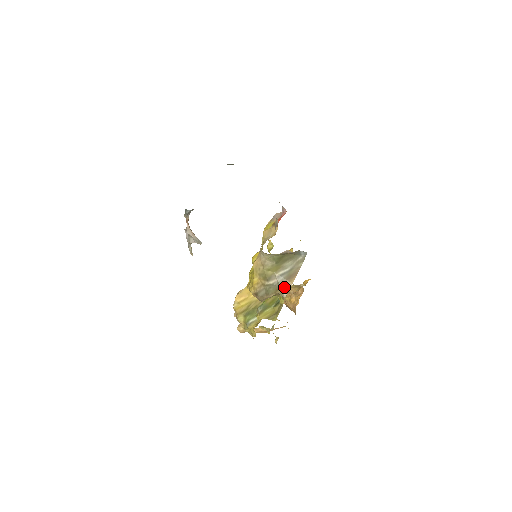
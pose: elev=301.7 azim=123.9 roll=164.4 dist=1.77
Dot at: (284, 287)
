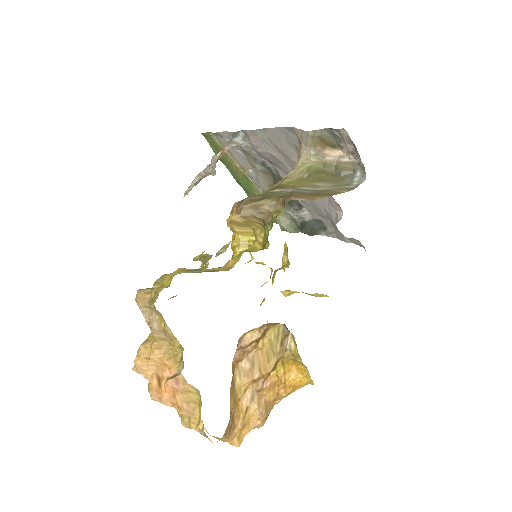
Dot at: (298, 196)
